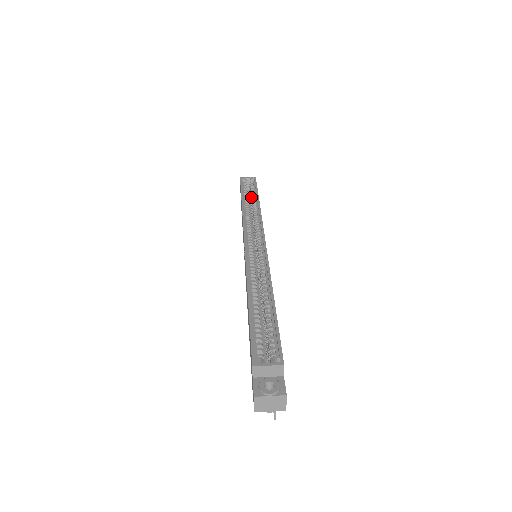
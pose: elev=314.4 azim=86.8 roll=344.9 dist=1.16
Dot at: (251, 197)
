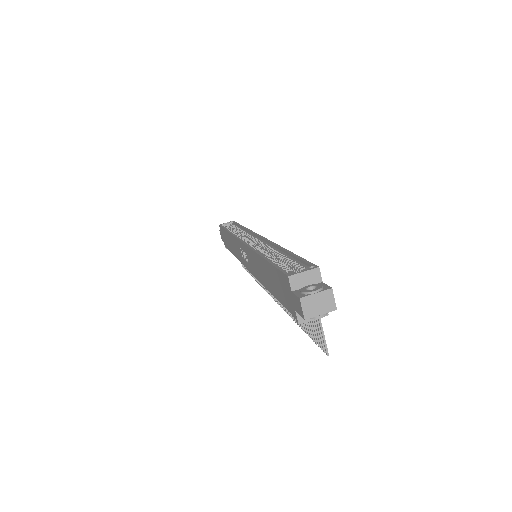
Dot at: (235, 230)
